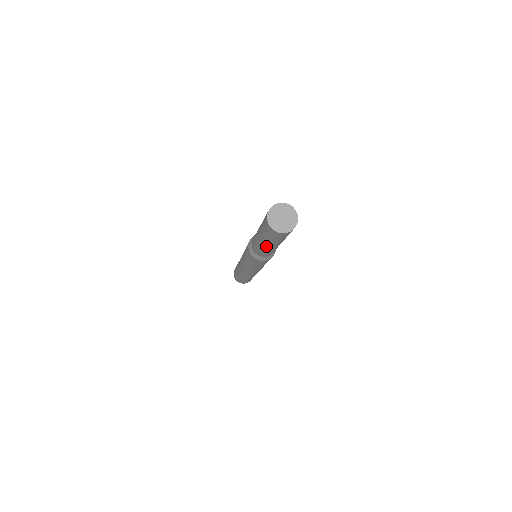
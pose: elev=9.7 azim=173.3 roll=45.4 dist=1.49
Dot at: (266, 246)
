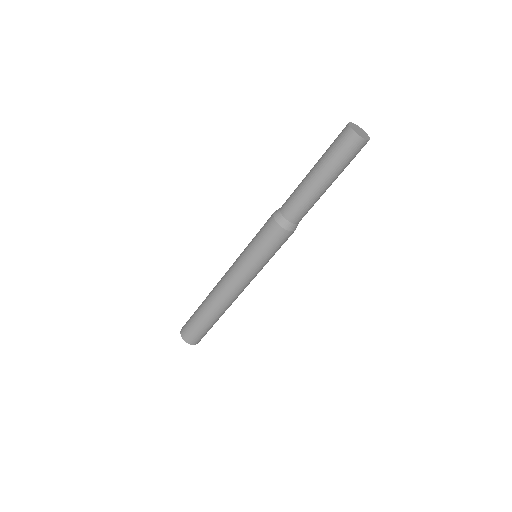
Dot at: (316, 181)
